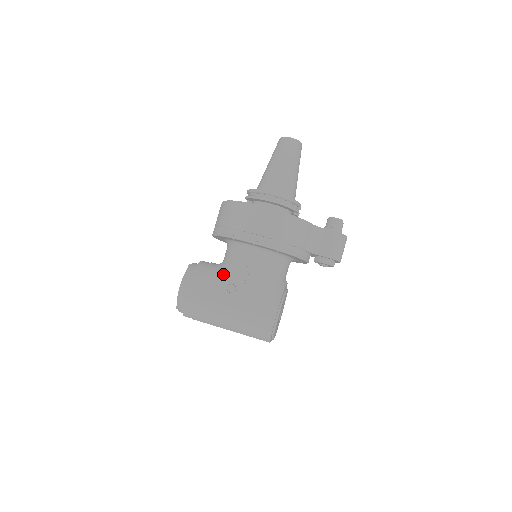
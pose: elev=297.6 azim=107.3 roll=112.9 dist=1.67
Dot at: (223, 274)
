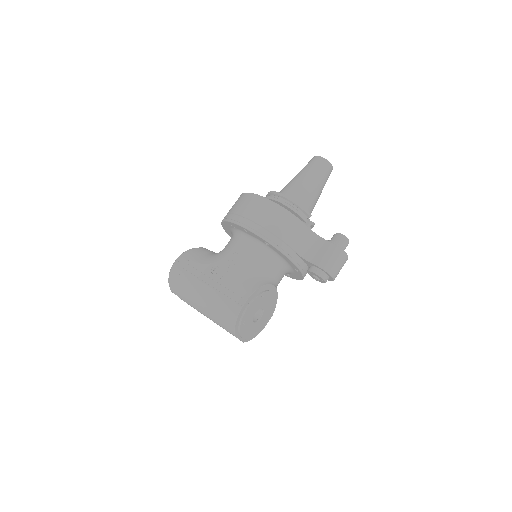
Dot at: (214, 257)
